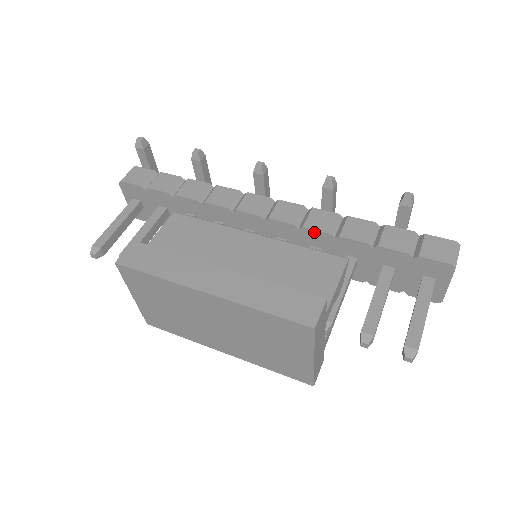
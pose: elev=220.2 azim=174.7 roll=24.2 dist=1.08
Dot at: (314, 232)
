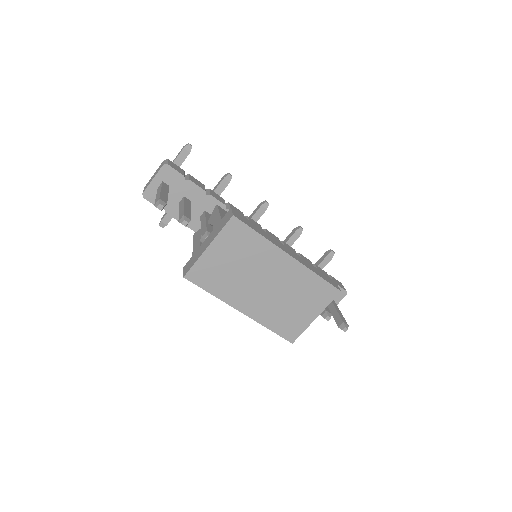
Dot at: occluded
